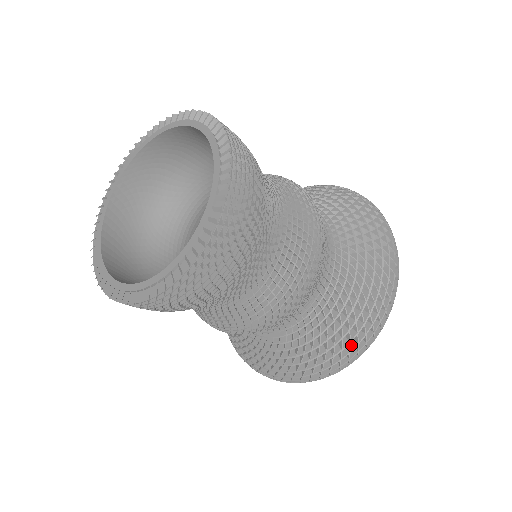
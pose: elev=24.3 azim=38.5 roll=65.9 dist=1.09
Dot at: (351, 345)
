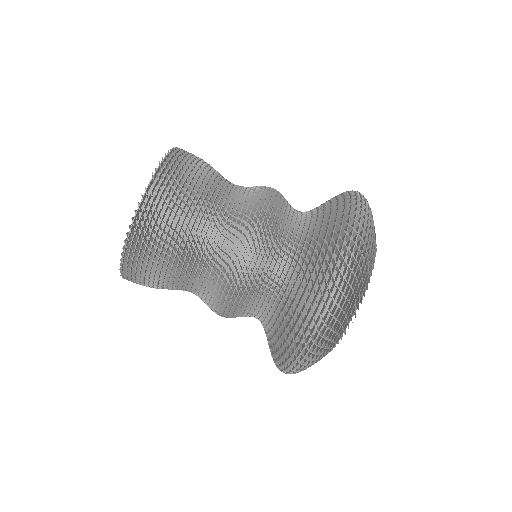
Dot at: (336, 260)
